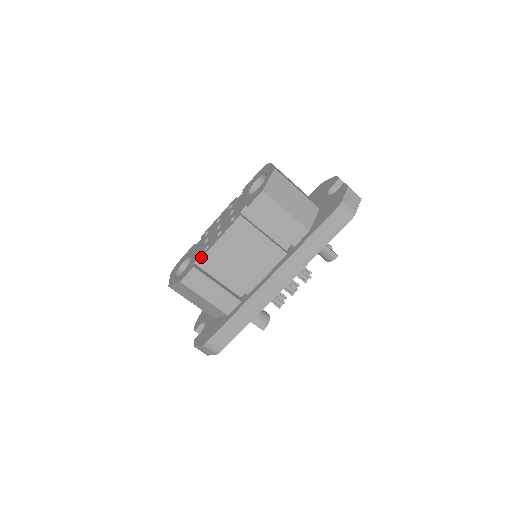
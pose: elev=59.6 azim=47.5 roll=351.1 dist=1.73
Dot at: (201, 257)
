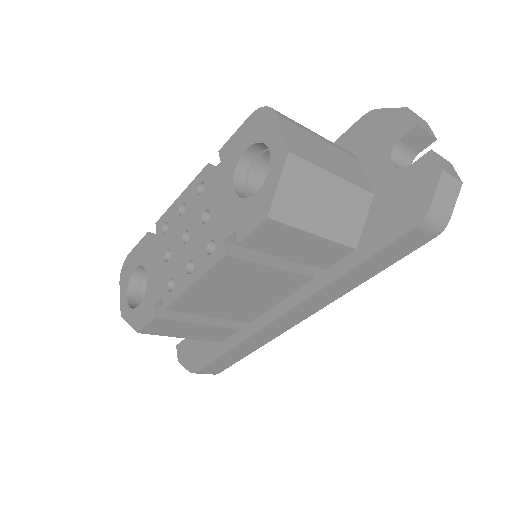
Dot at: (164, 306)
